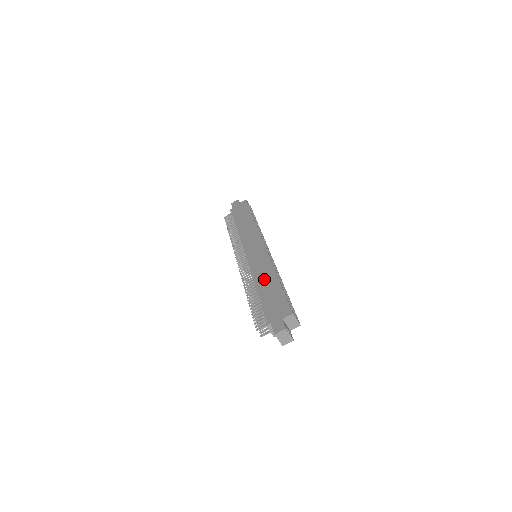
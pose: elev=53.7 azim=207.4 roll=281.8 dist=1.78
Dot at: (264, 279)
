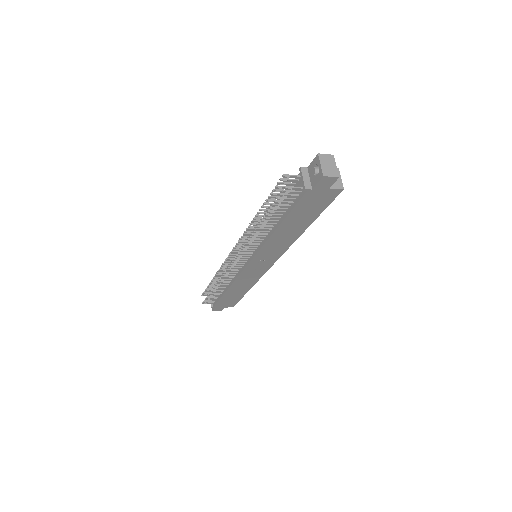
Dot at: occluded
